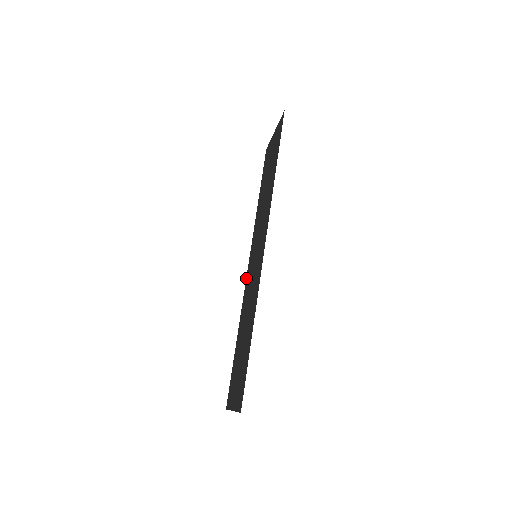
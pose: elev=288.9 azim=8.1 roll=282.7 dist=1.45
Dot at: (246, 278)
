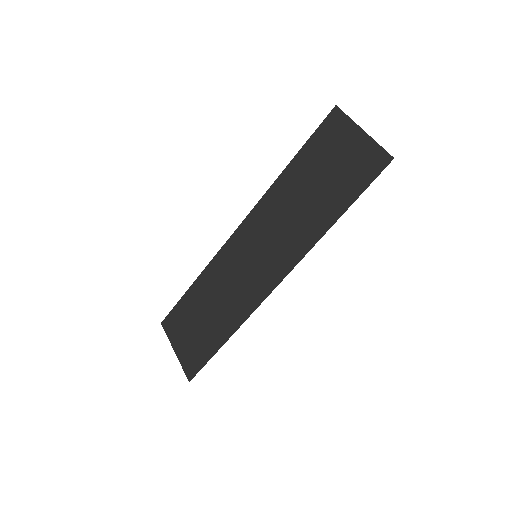
Dot at: (229, 239)
